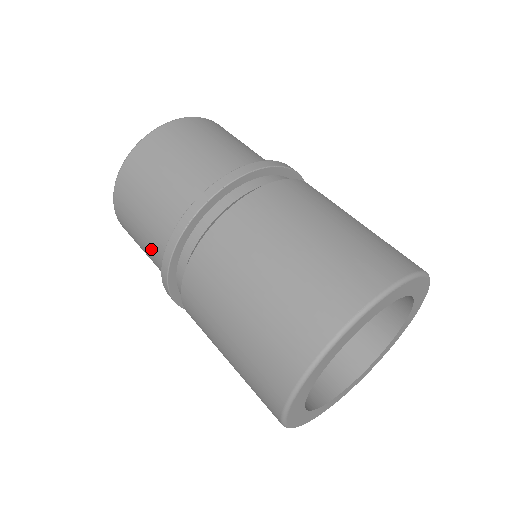
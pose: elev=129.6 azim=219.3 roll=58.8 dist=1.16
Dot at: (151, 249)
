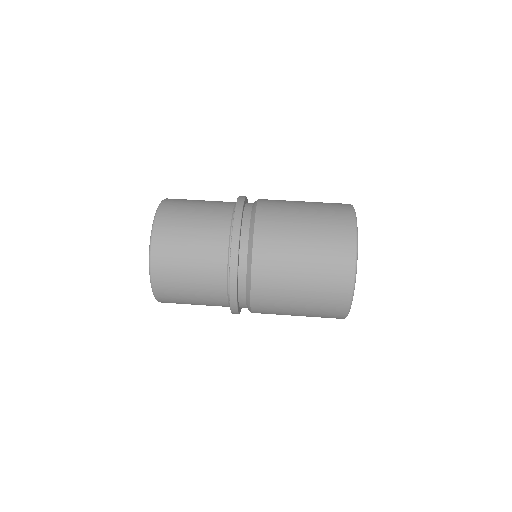
Dot at: (206, 287)
